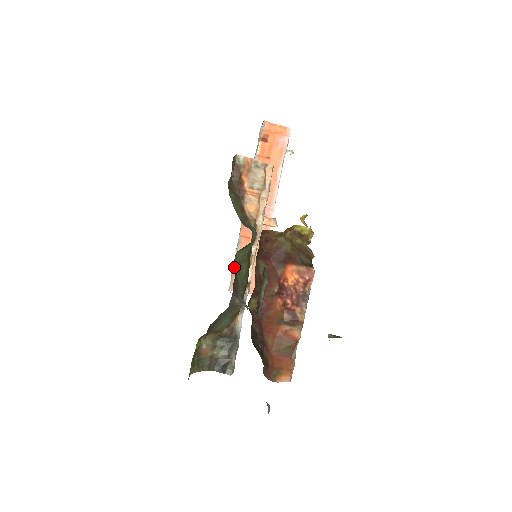
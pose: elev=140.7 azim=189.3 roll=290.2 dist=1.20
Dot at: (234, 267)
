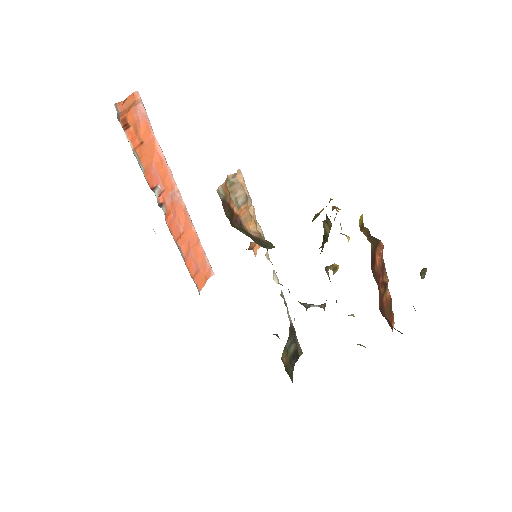
Dot at: occluded
